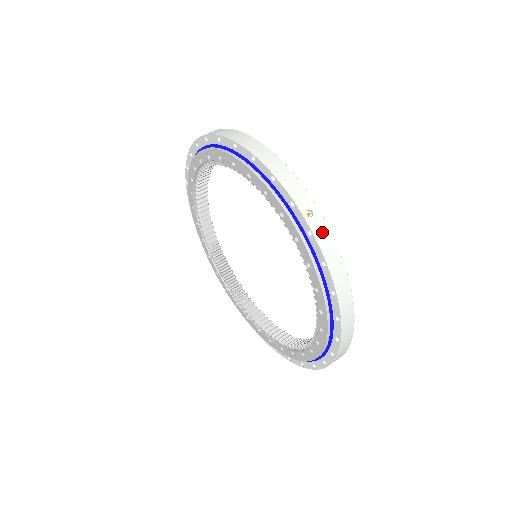
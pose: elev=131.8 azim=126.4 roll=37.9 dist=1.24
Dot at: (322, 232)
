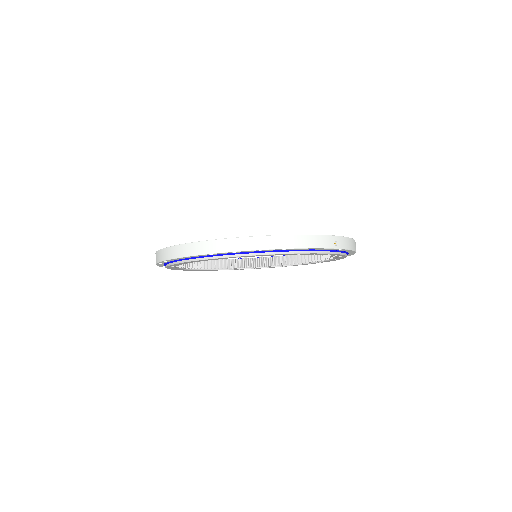
Dot at: (344, 243)
